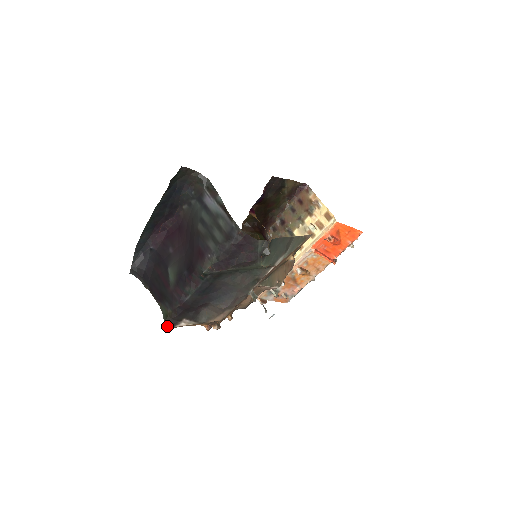
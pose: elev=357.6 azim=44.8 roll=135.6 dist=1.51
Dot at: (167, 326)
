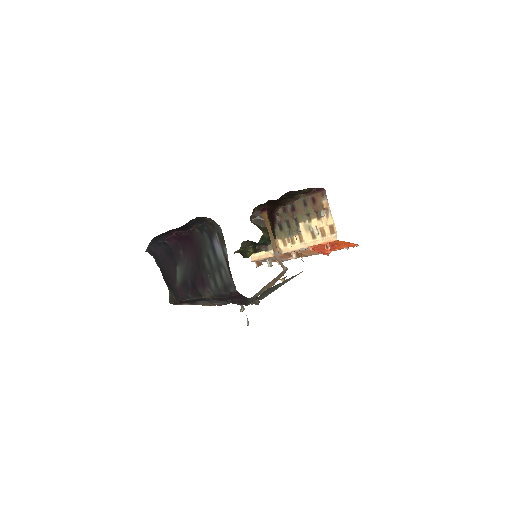
Dot at: occluded
